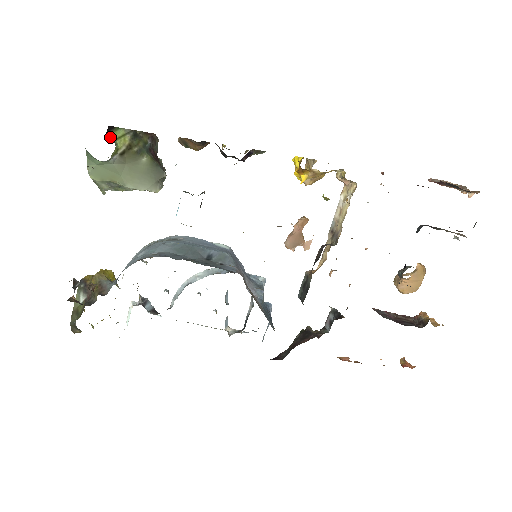
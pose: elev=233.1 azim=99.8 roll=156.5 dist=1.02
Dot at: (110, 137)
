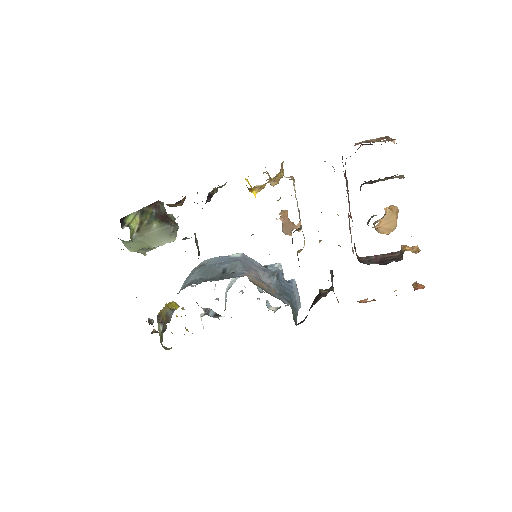
Dot at: (125, 225)
